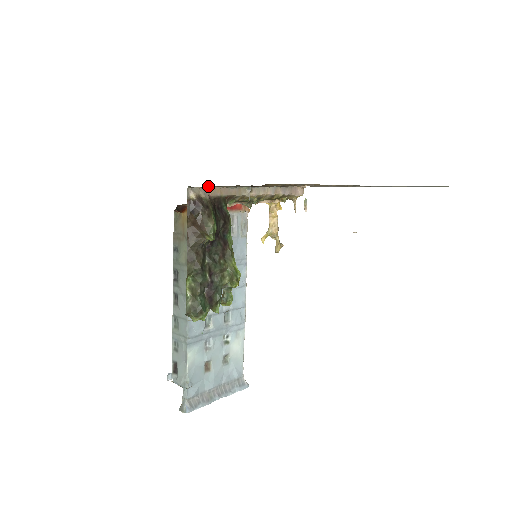
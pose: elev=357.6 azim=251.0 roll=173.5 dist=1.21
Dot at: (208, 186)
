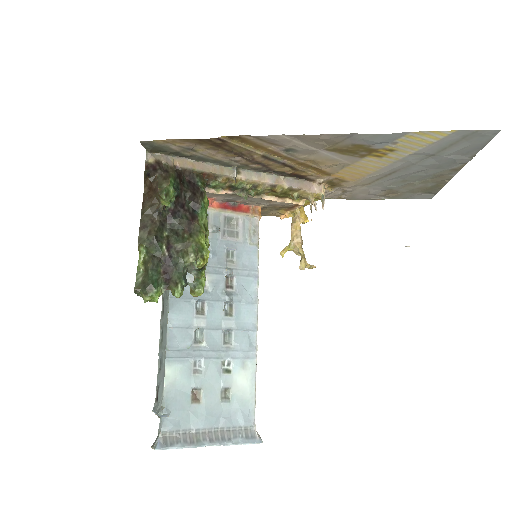
Dot at: (158, 140)
